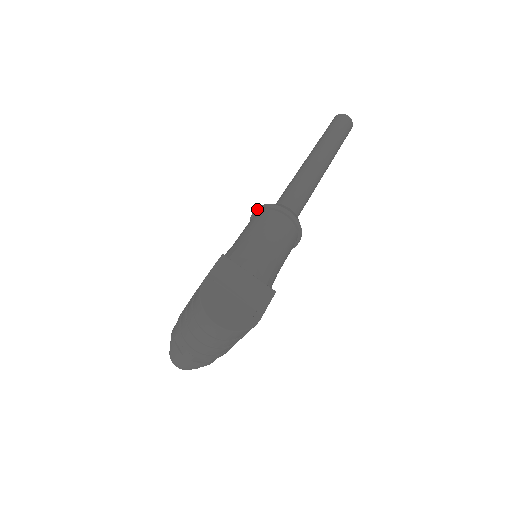
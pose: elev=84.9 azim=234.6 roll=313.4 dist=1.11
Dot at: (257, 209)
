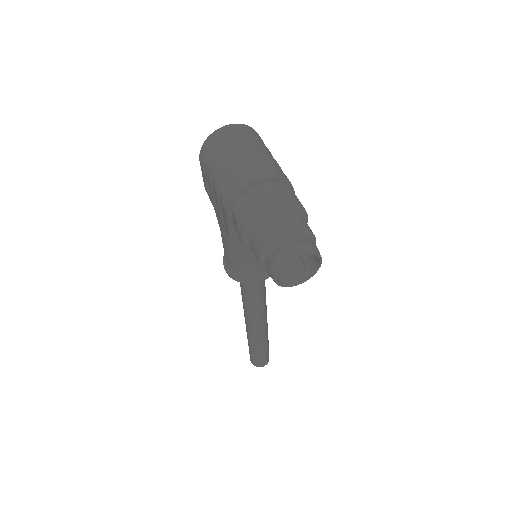
Dot at: (223, 260)
